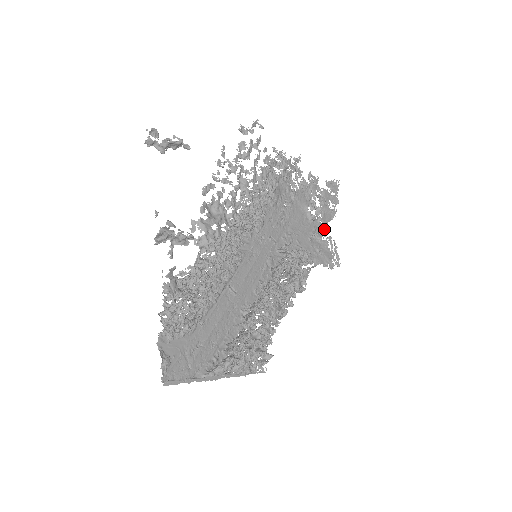
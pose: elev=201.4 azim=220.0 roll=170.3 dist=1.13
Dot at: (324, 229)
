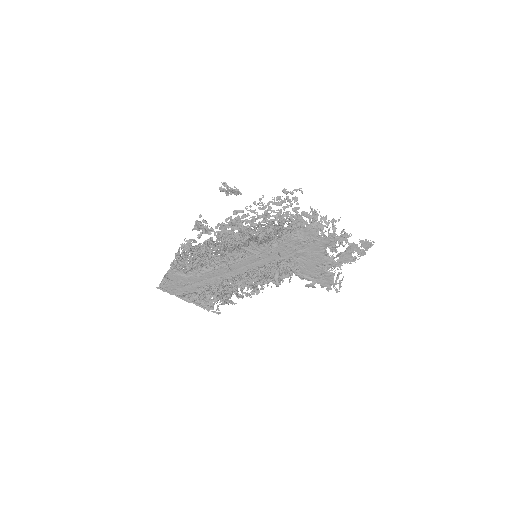
Dot at: (337, 266)
